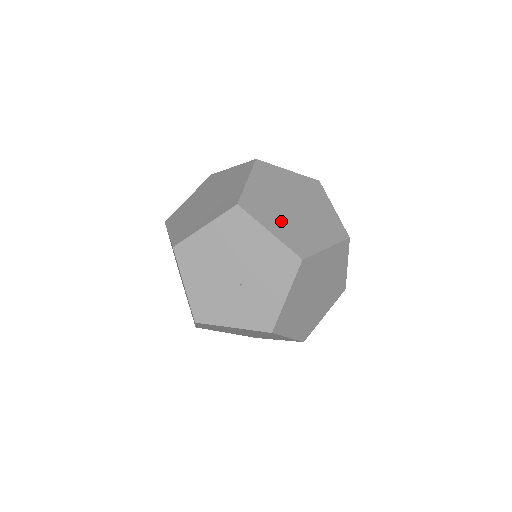
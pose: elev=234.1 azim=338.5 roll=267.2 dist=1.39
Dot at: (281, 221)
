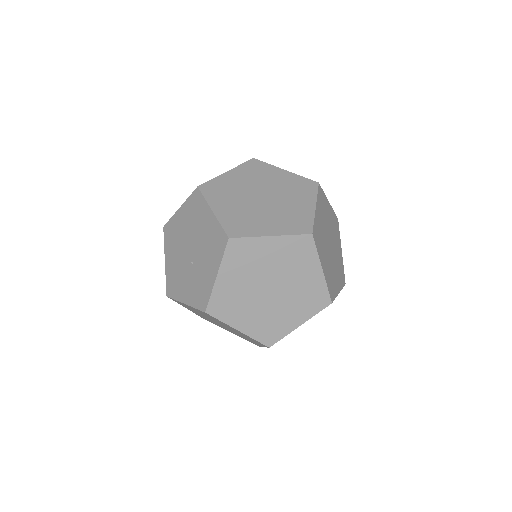
Dot at: (234, 206)
